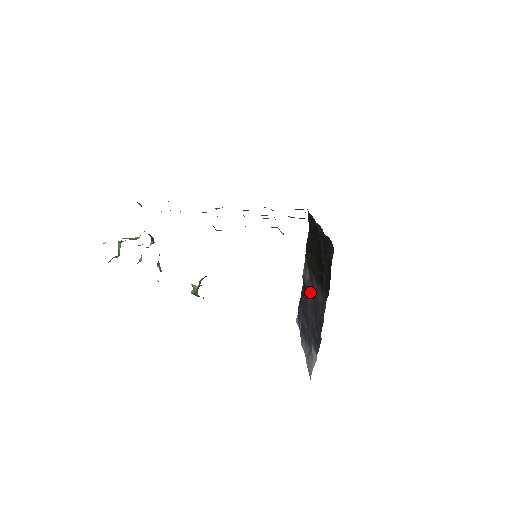
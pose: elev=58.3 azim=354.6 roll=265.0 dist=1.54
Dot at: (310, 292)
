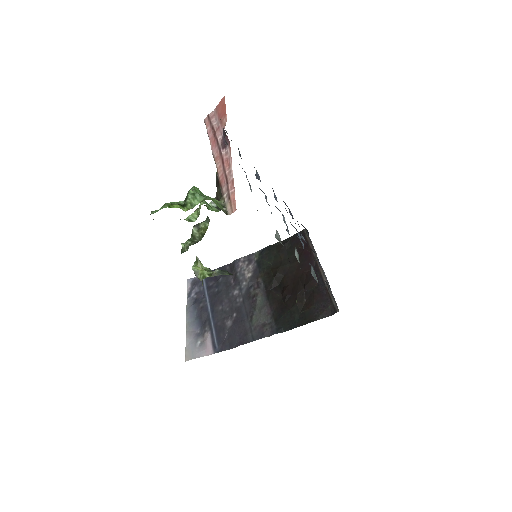
Dot at: (243, 290)
